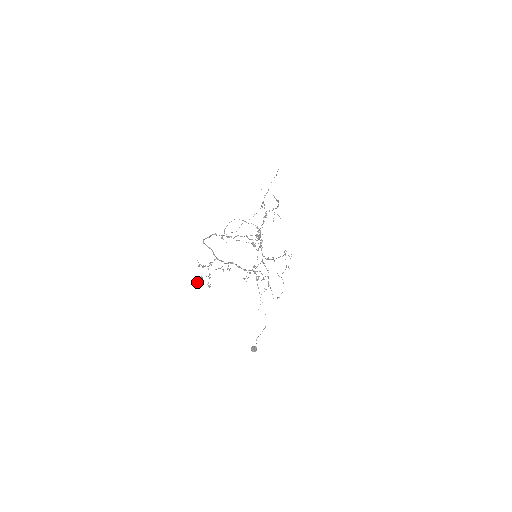
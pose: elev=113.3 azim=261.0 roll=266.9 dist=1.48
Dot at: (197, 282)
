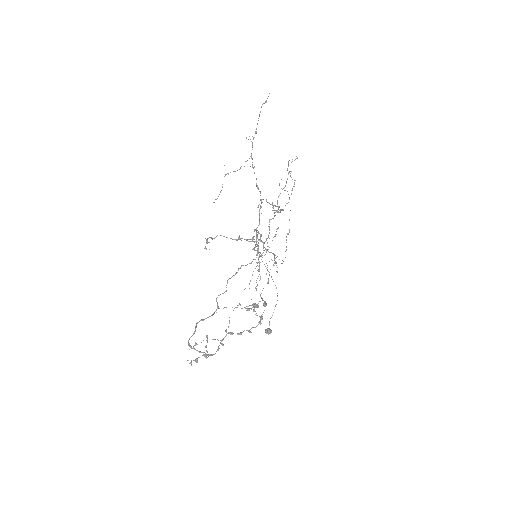
Dot at: occluded
